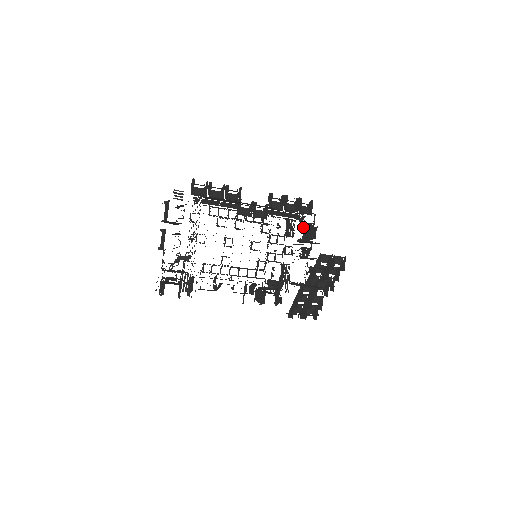
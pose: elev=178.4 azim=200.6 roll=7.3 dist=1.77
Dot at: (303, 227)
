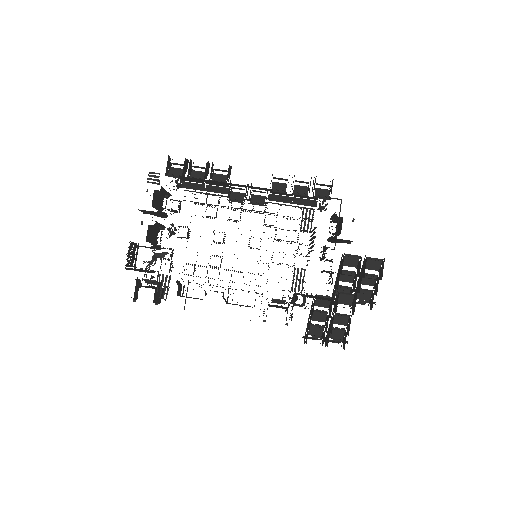
Dot at: occluded
